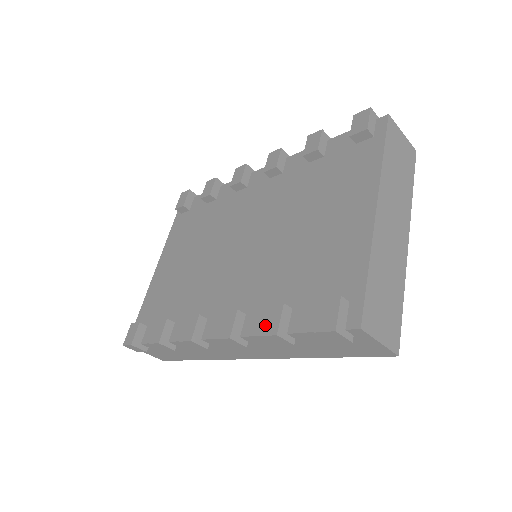
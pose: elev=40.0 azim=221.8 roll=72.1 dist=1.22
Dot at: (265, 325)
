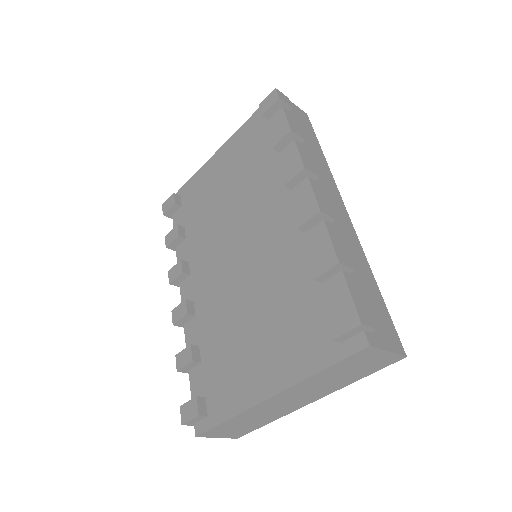
Dot at: (180, 355)
